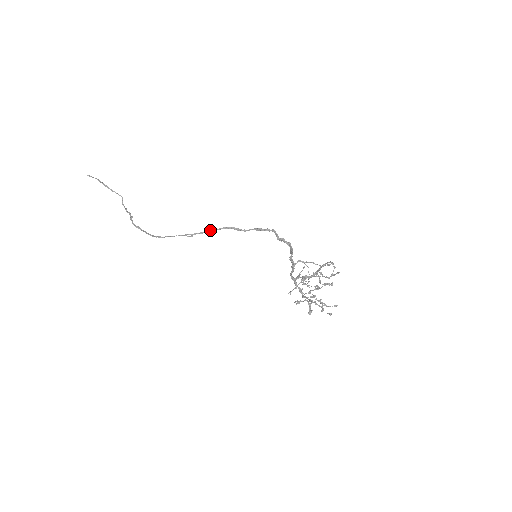
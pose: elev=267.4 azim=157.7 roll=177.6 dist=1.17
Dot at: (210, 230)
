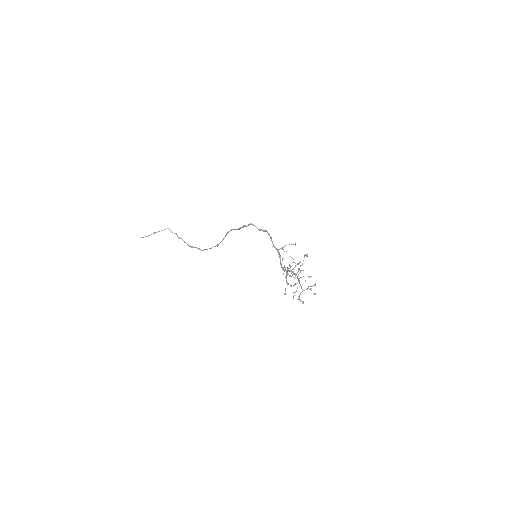
Dot at: (223, 239)
